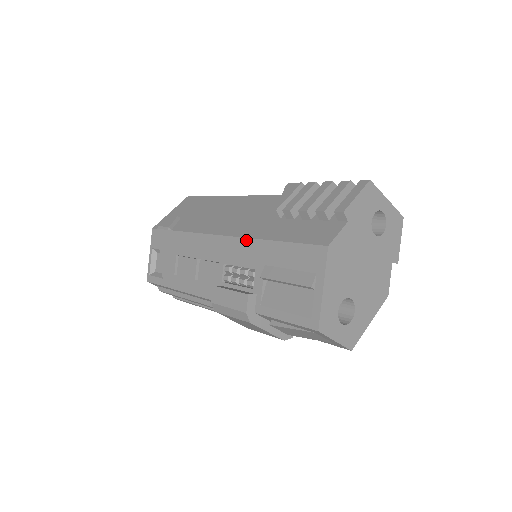
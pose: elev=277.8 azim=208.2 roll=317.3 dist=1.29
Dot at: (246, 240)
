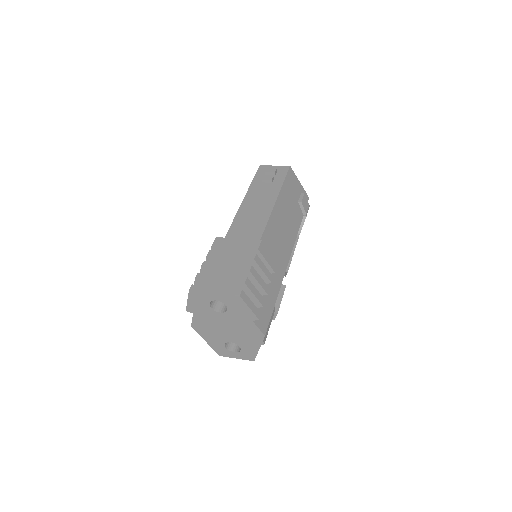
Dot at: occluded
